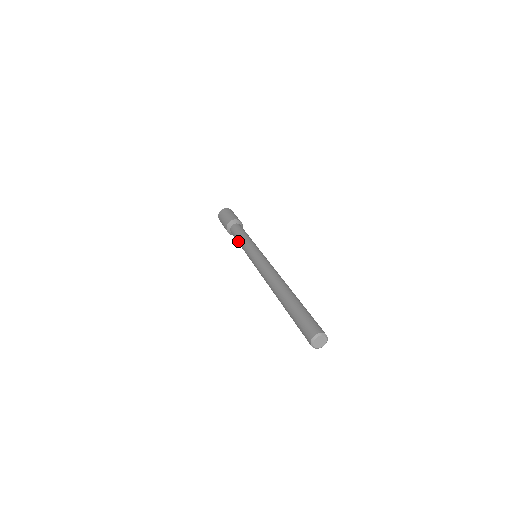
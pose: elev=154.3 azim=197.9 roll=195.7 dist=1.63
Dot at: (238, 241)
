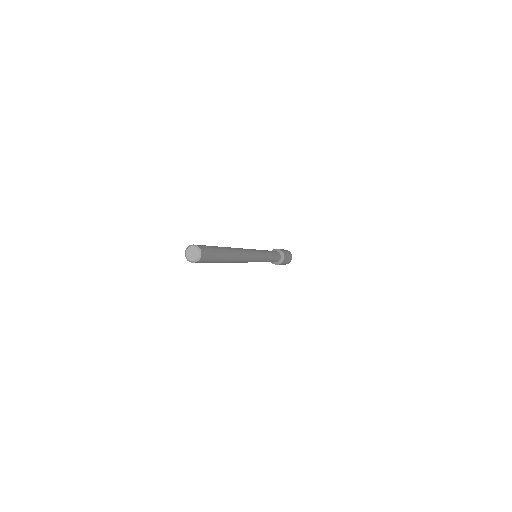
Dot at: occluded
